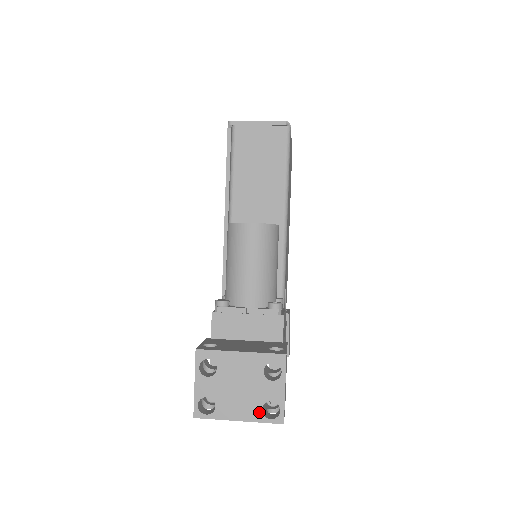
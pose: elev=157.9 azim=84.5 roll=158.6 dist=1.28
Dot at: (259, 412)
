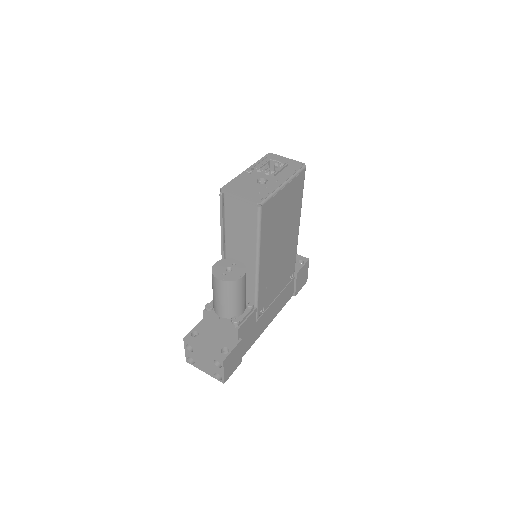
Dot at: (213, 374)
